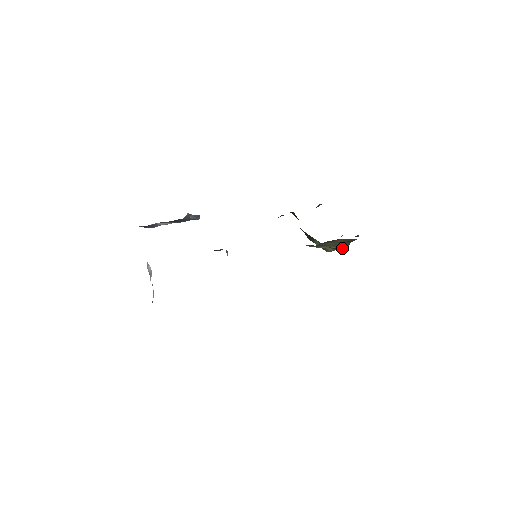
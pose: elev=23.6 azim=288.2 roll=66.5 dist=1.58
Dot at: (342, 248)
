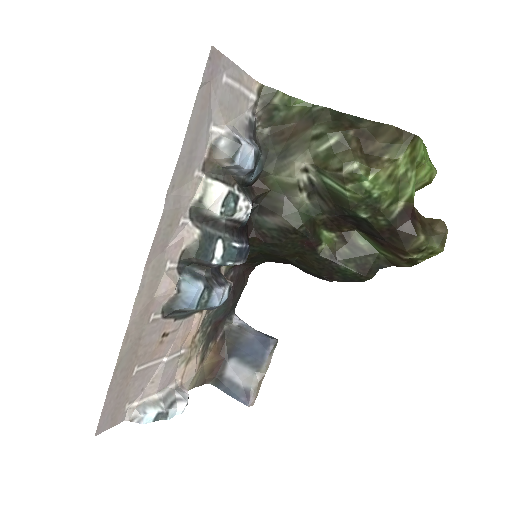
Dot at: (323, 133)
